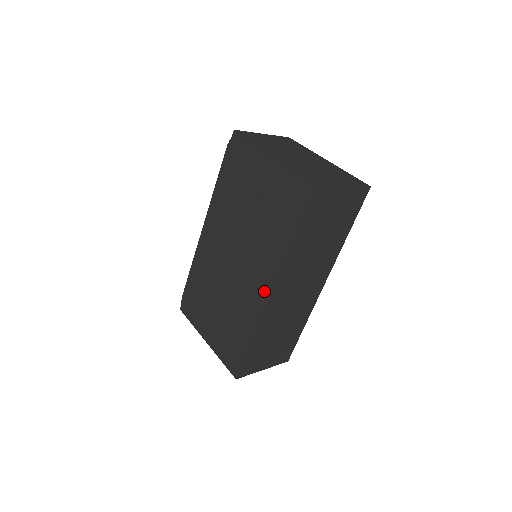
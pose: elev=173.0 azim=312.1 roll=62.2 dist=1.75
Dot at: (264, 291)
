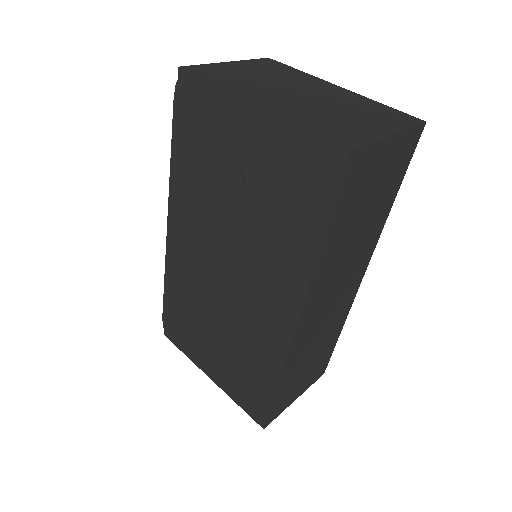
Dot at: (284, 321)
